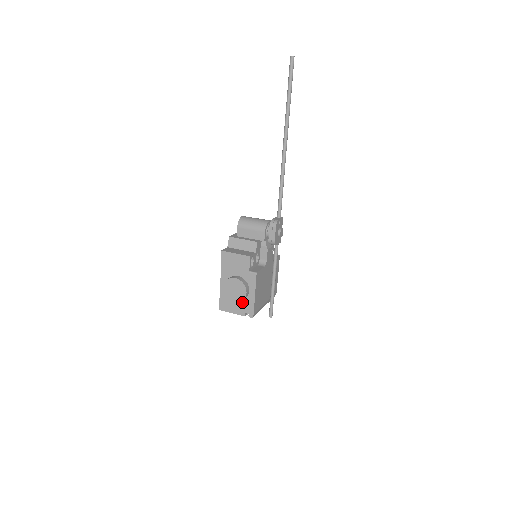
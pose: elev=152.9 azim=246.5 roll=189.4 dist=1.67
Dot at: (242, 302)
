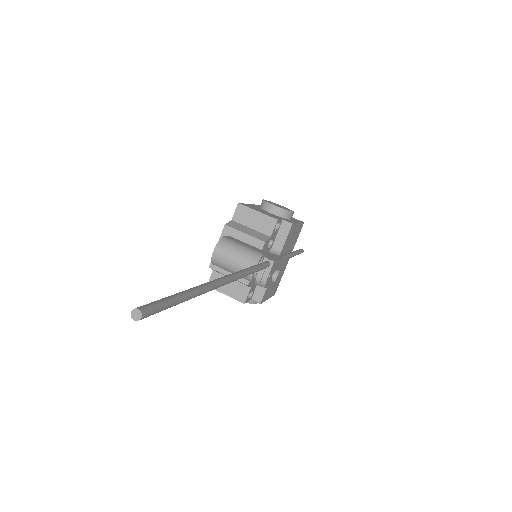
Dot at: occluded
